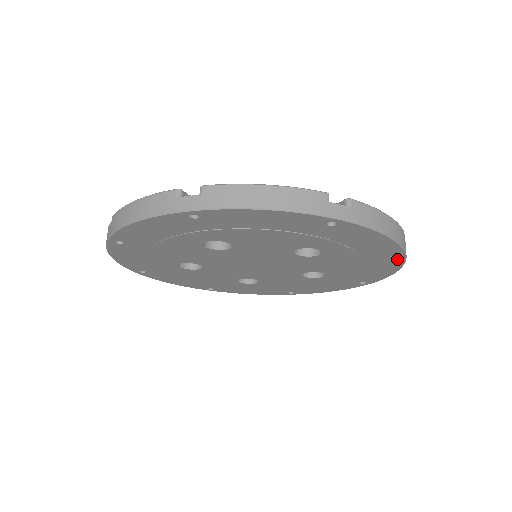
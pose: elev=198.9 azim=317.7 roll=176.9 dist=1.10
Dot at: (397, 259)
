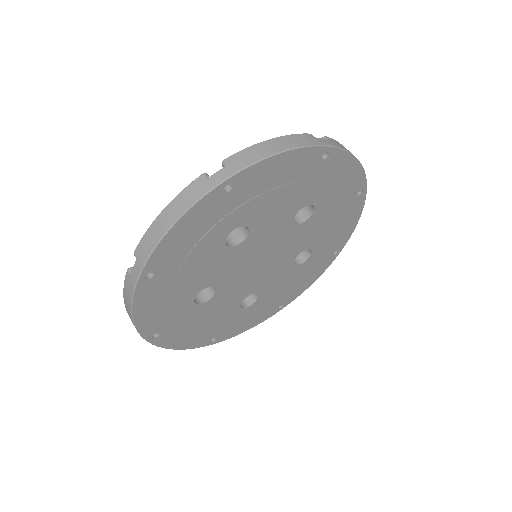
Dot at: (361, 196)
